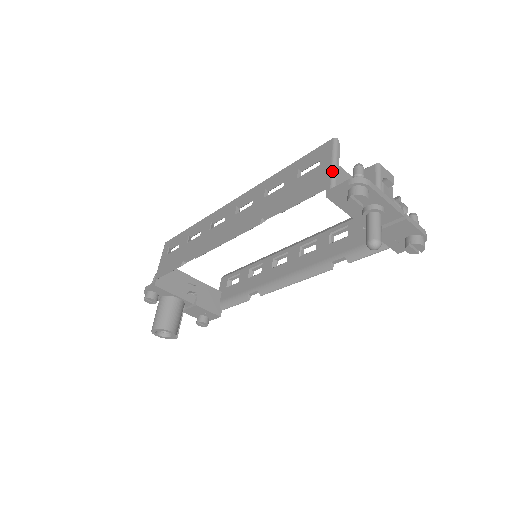
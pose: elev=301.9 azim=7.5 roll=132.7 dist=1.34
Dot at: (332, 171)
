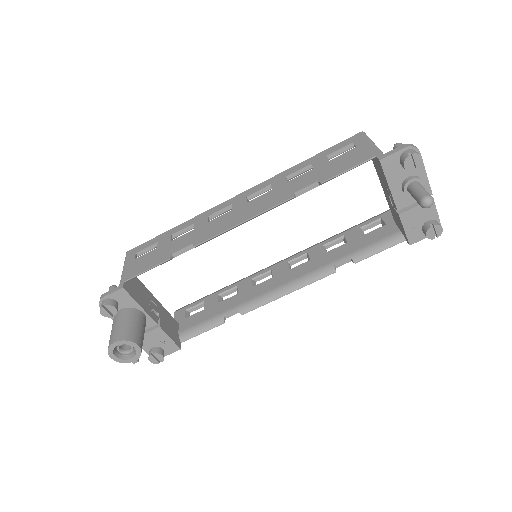
Dot at: (375, 146)
